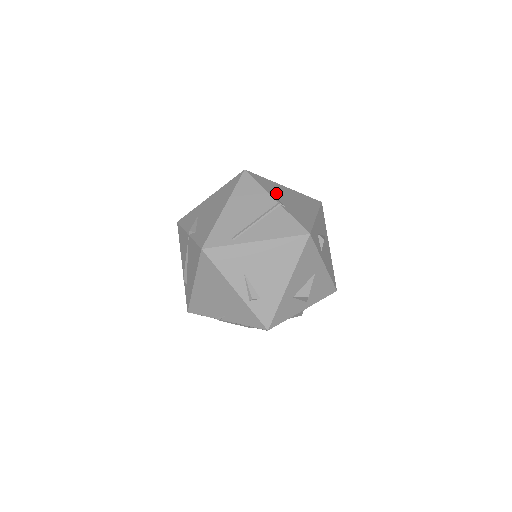
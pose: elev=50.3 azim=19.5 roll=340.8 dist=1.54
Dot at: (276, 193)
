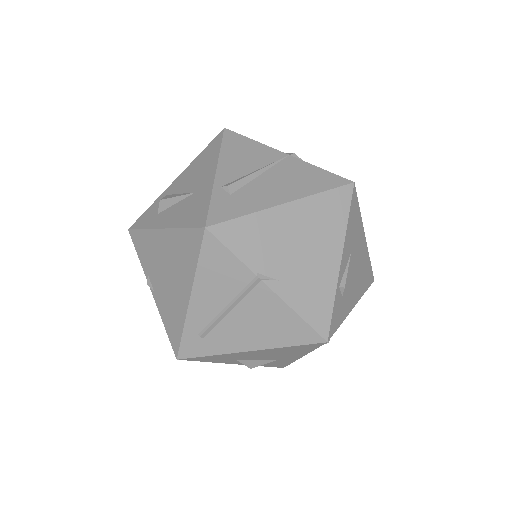
Dot at: occluded
